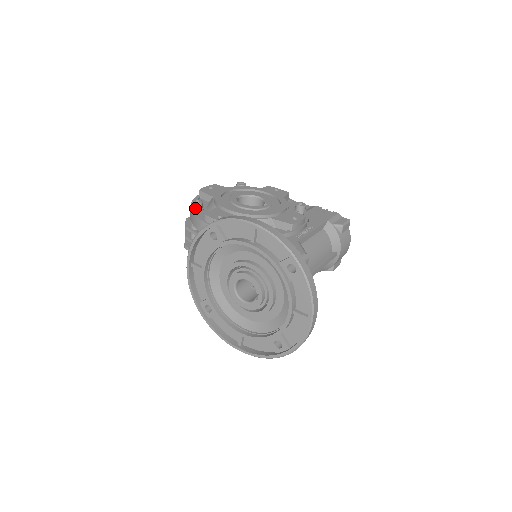
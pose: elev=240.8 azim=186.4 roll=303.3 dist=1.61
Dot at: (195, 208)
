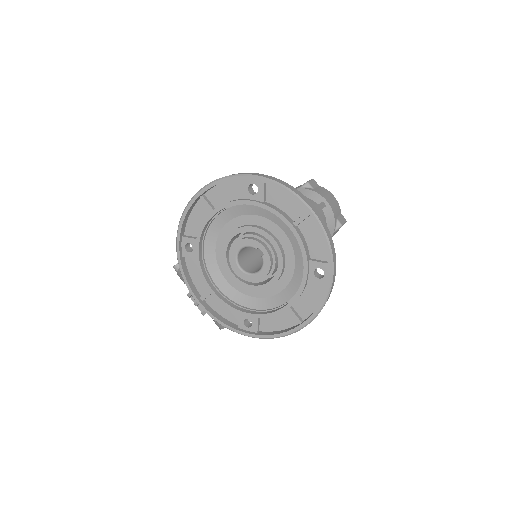
Dot at: occluded
